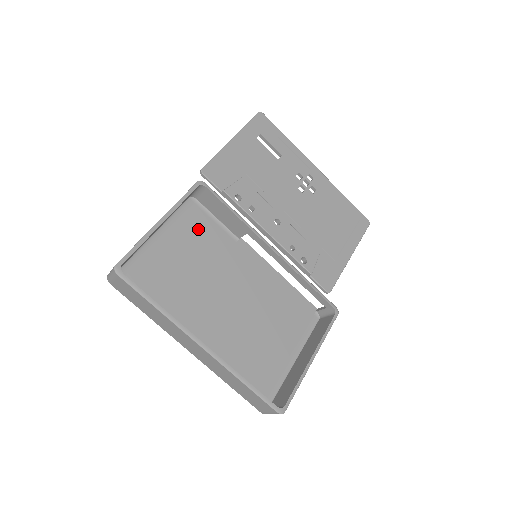
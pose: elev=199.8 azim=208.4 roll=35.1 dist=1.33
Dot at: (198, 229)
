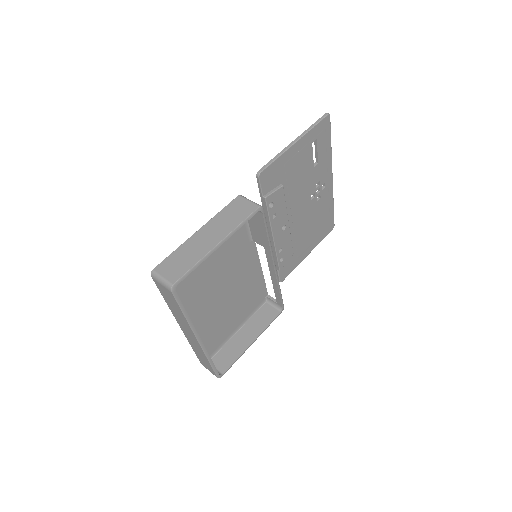
Dot at: occluded
